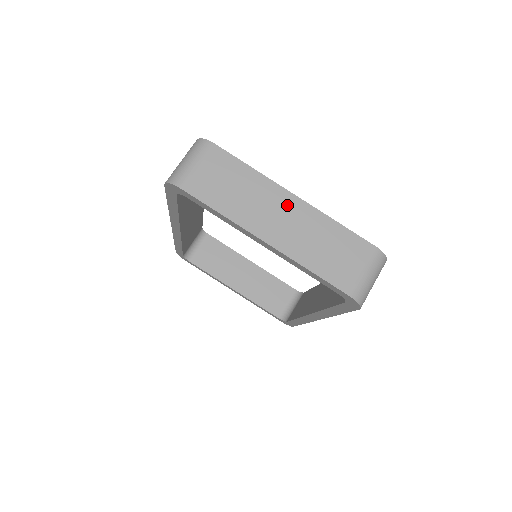
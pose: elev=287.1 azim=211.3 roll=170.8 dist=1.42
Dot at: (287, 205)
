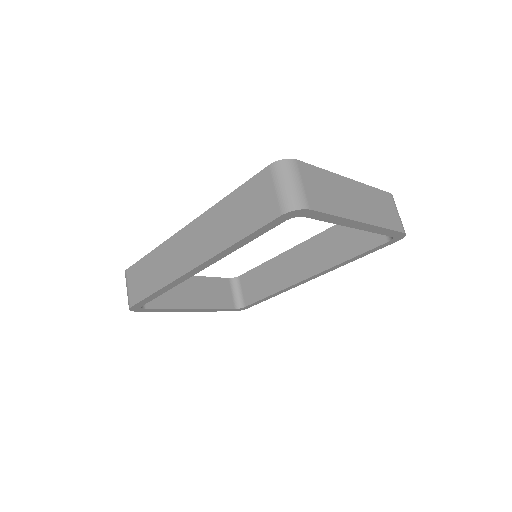
Dot at: (352, 188)
